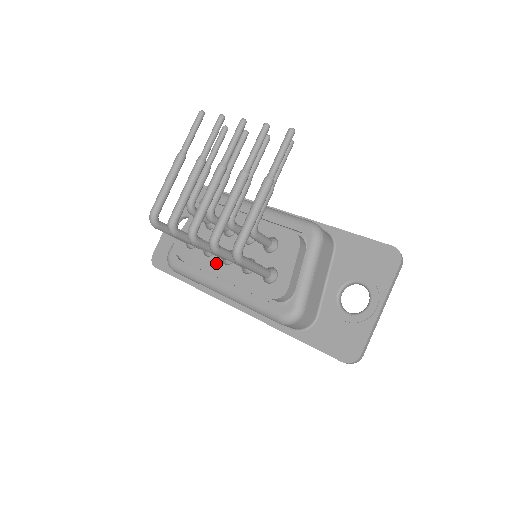
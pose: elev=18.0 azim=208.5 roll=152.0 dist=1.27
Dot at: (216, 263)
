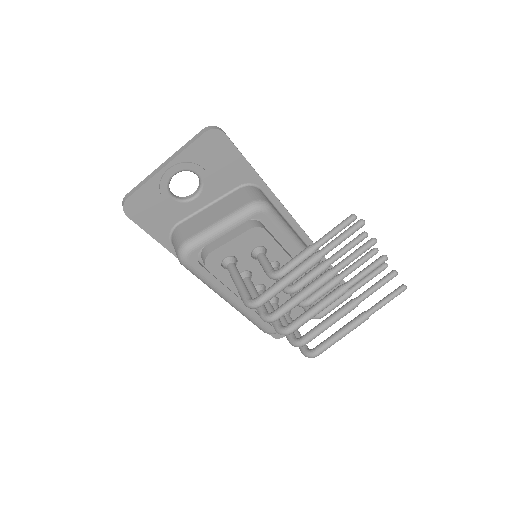
Dot at: occluded
